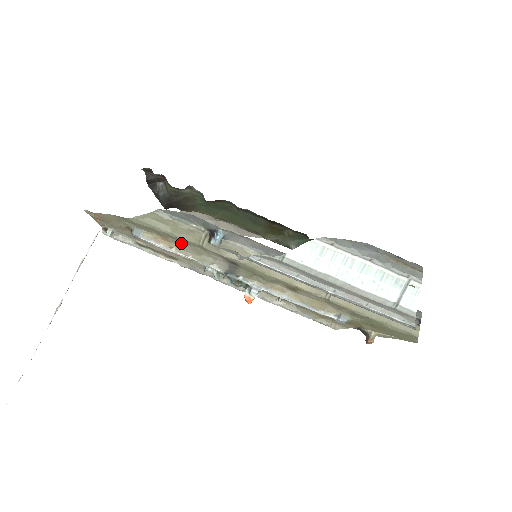
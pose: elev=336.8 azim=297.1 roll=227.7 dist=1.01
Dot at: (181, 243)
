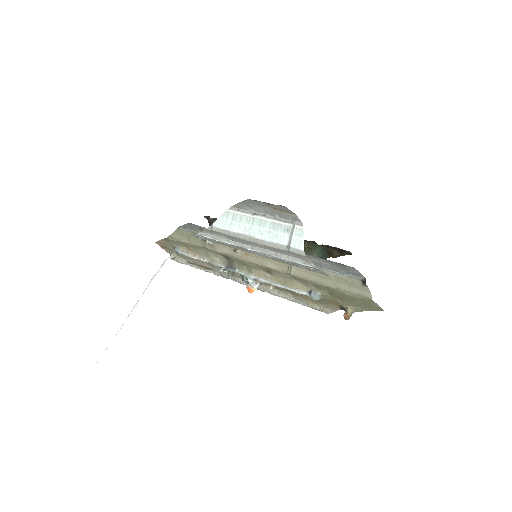
Dot at: (198, 250)
